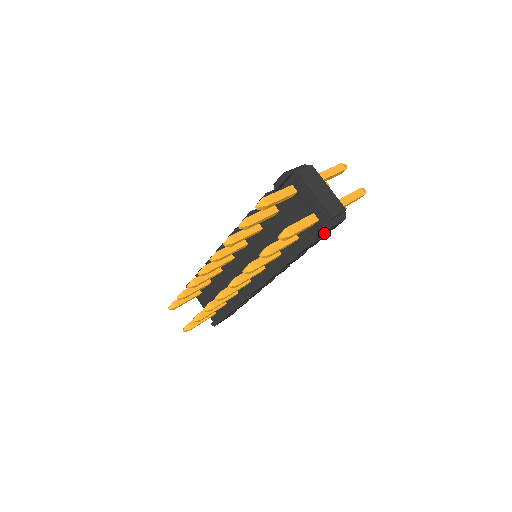
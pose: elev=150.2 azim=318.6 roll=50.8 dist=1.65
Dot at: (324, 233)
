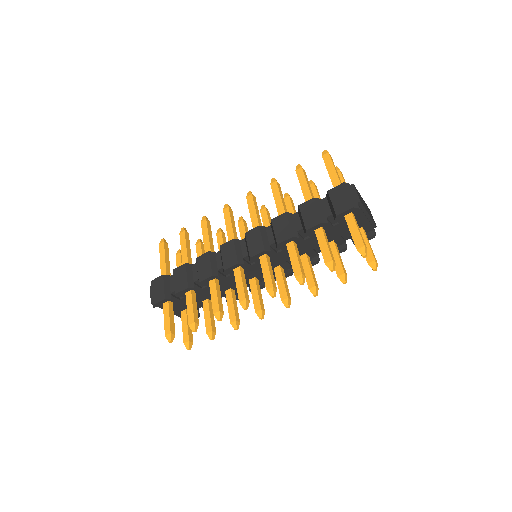
Dot at: occluded
